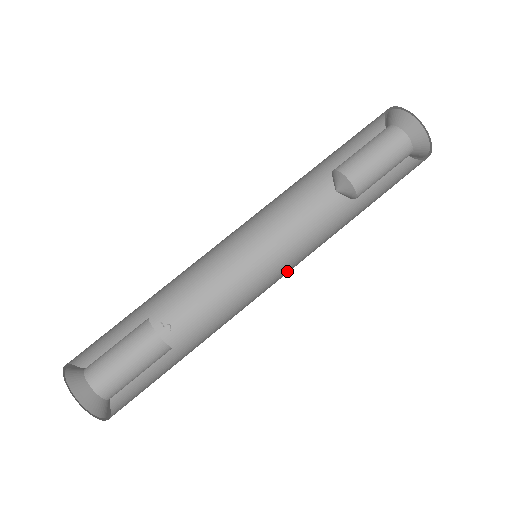
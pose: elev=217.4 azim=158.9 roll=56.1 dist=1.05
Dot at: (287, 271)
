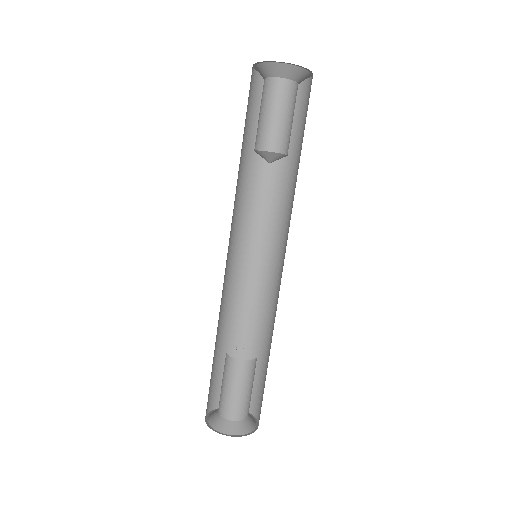
Dot at: occluded
